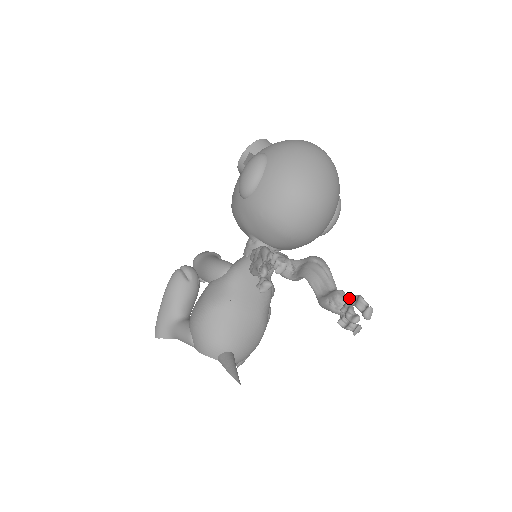
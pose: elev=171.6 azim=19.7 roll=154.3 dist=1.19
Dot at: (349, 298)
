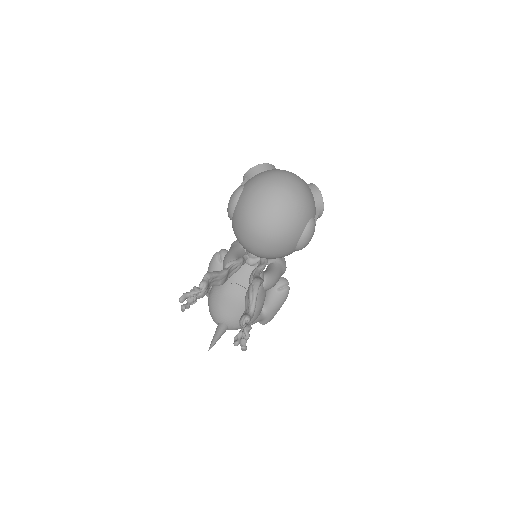
Dot at: (243, 325)
